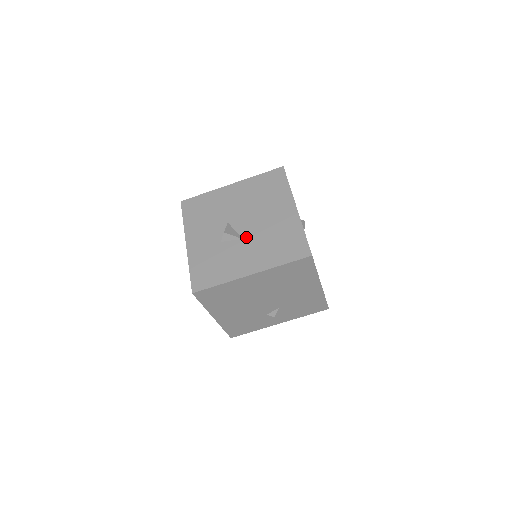
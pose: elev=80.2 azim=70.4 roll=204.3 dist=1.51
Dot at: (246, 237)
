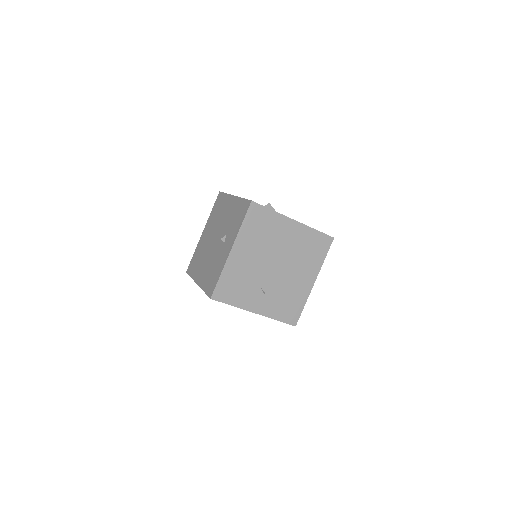
Dot at: occluded
